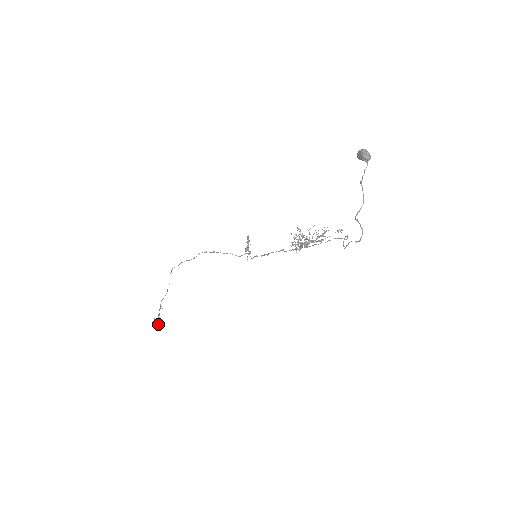
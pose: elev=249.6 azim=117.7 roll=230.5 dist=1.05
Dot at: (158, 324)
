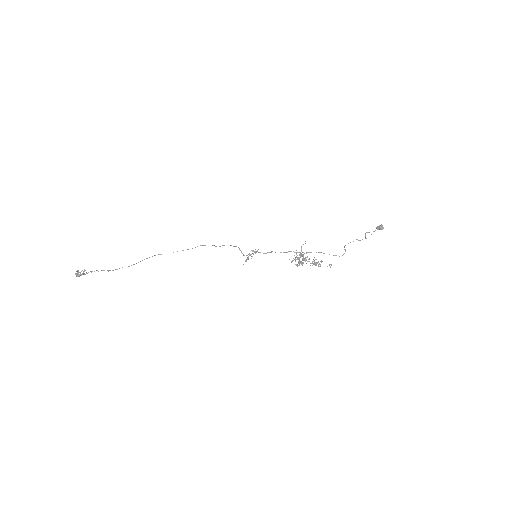
Dot at: occluded
